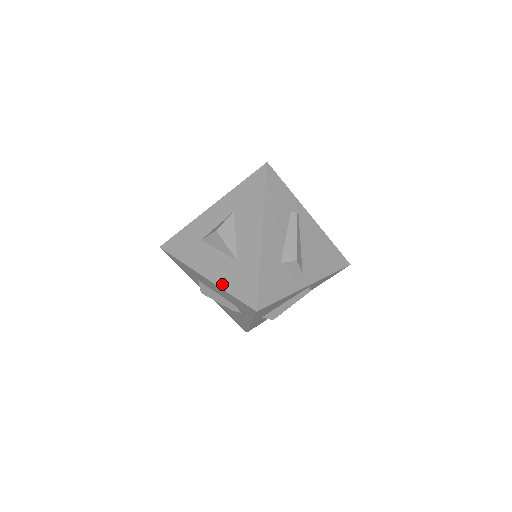
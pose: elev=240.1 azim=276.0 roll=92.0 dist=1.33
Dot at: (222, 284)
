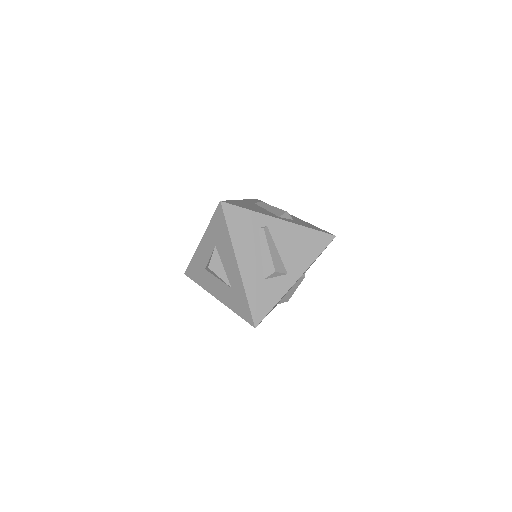
Dot at: (229, 306)
